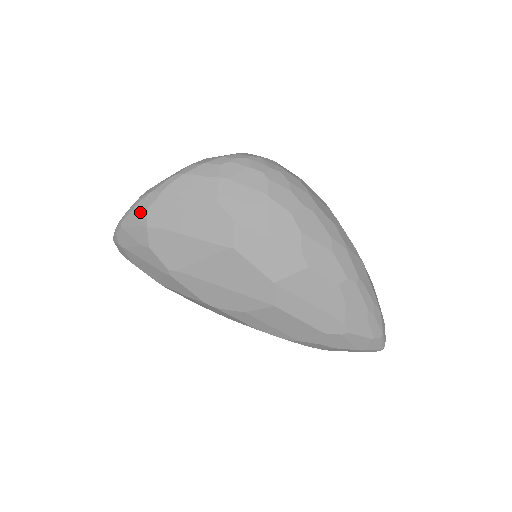
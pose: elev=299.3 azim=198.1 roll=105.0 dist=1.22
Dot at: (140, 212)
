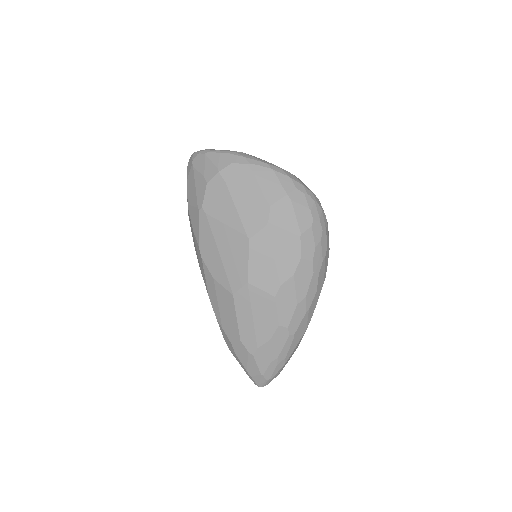
Dot at: (225, 160)
